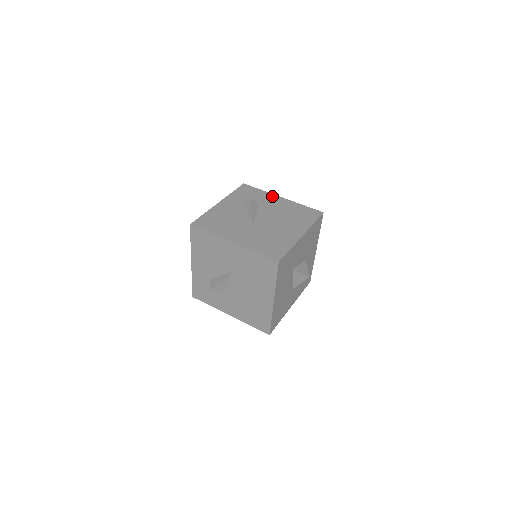
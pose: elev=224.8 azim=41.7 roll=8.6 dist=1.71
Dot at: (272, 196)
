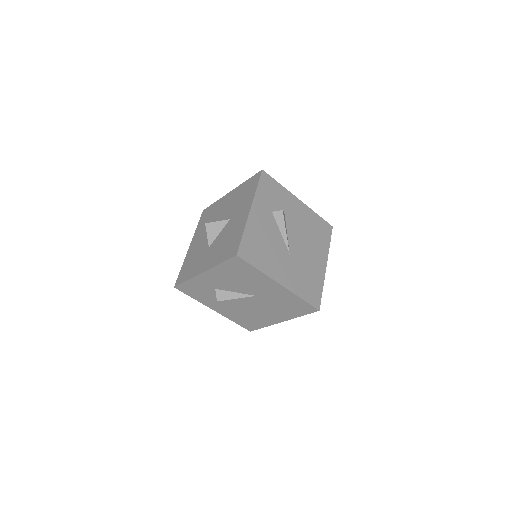
Dot at: (292, 197)
